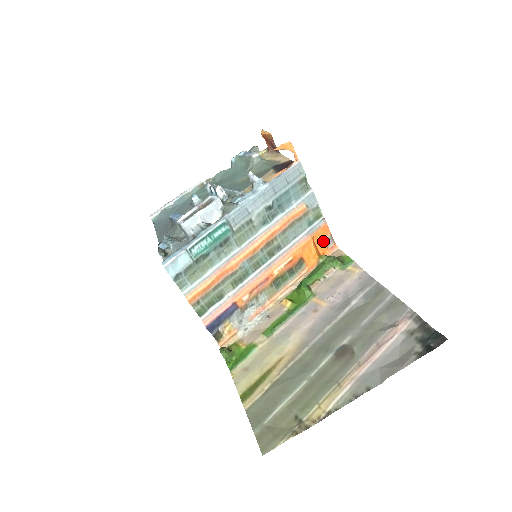
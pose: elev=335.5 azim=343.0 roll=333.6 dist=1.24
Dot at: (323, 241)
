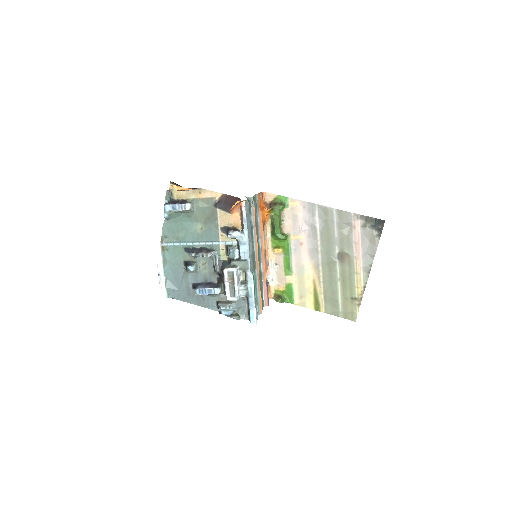
Dot at: (261, 202)
